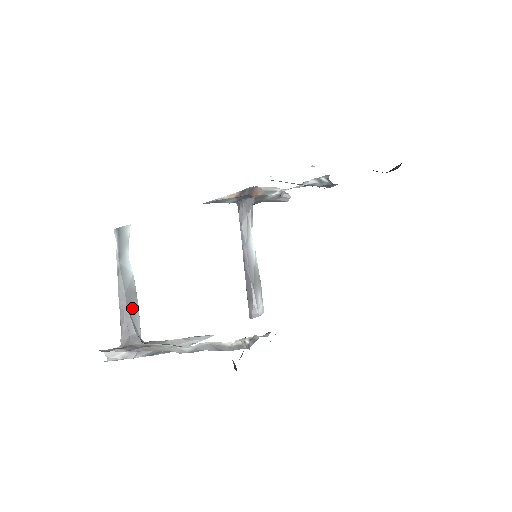
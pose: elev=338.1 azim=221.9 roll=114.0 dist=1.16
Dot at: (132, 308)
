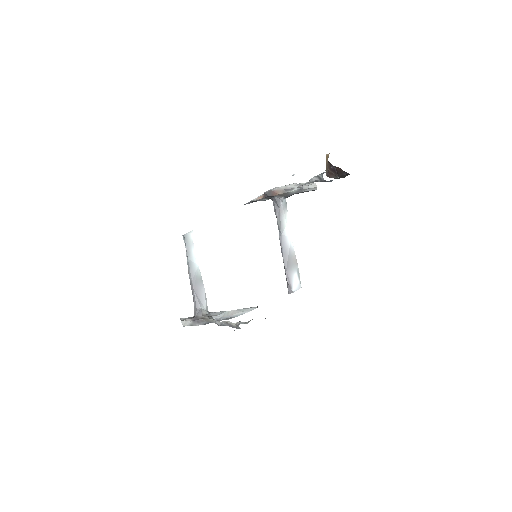
Dot at: (199, 290)
